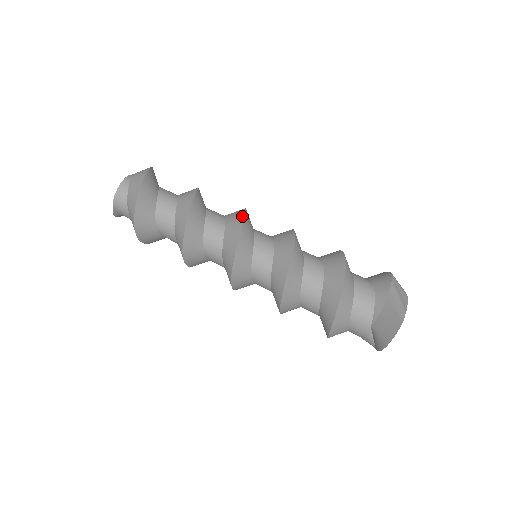
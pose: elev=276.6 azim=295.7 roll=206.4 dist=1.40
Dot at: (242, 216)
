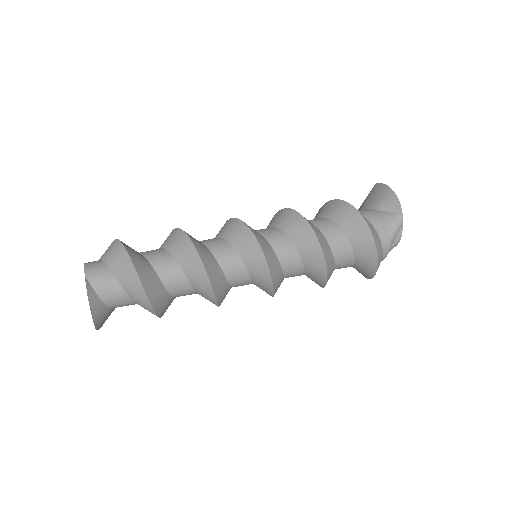
Dot at: occluded
